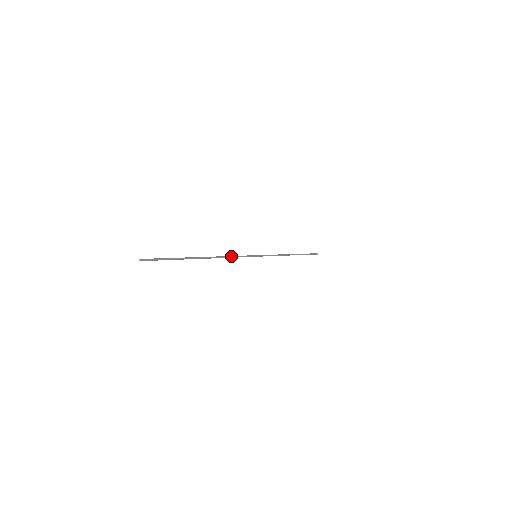
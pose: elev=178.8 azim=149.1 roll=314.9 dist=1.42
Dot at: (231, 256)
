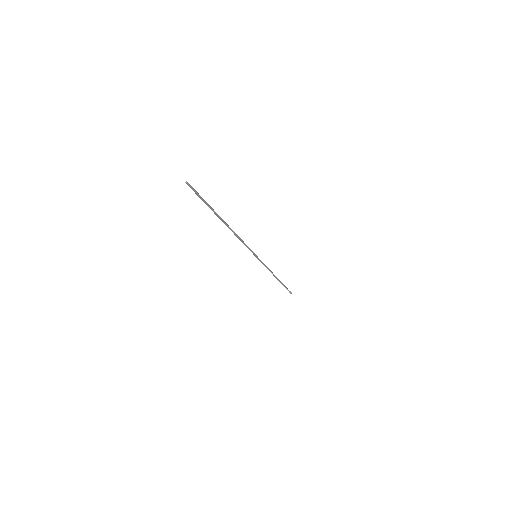
Dot at: (241, 240)
